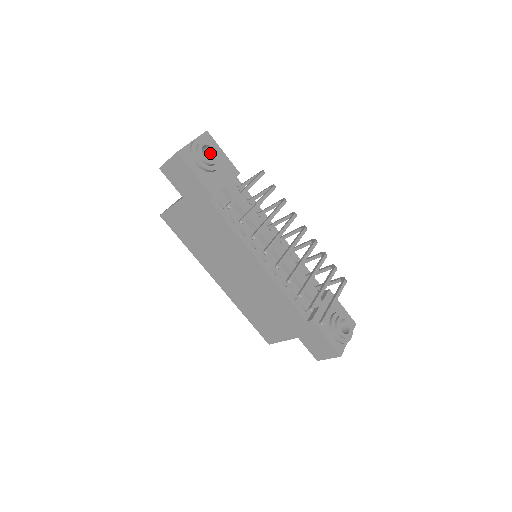
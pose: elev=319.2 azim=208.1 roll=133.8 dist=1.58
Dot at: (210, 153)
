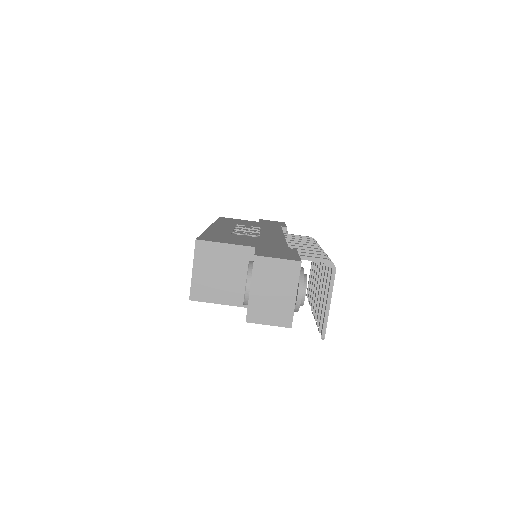
Dot at: occluded
